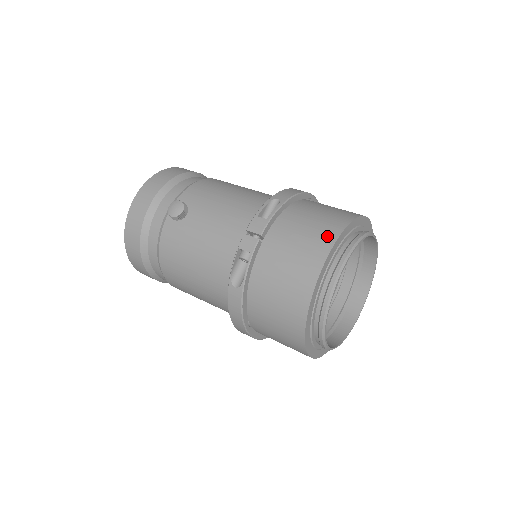
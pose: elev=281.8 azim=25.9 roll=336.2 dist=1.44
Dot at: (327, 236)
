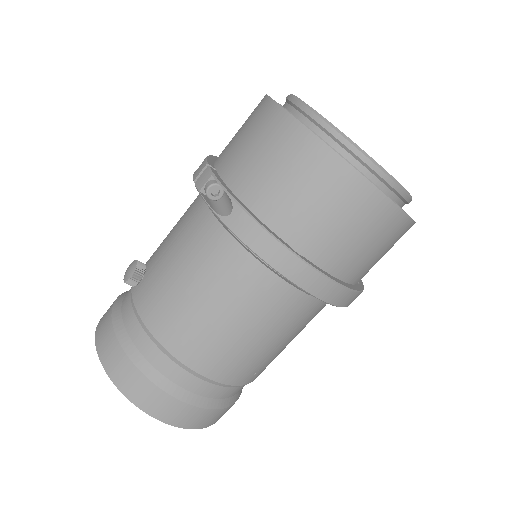
Dot at: occluded
